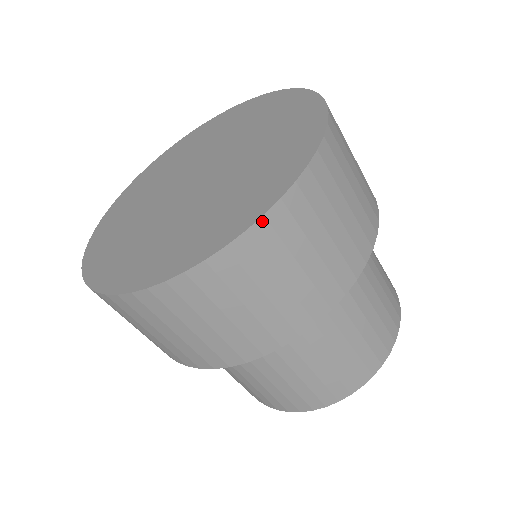
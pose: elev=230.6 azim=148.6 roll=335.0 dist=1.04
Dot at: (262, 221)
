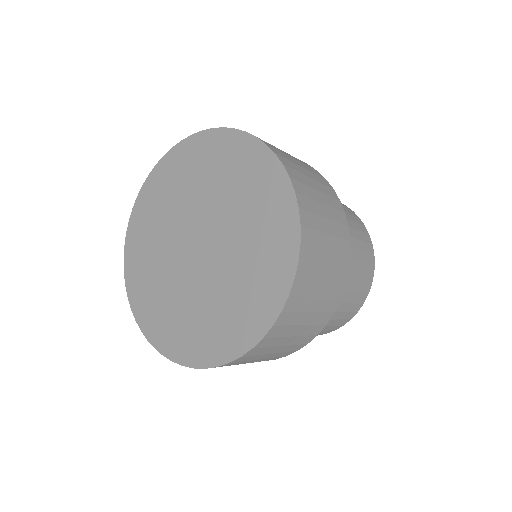
Dot at: (173, 361)
